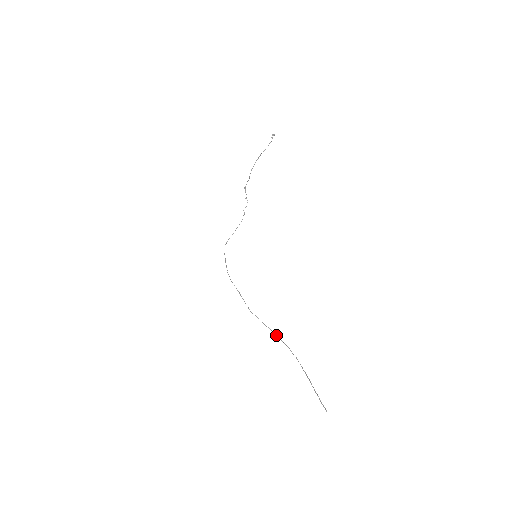
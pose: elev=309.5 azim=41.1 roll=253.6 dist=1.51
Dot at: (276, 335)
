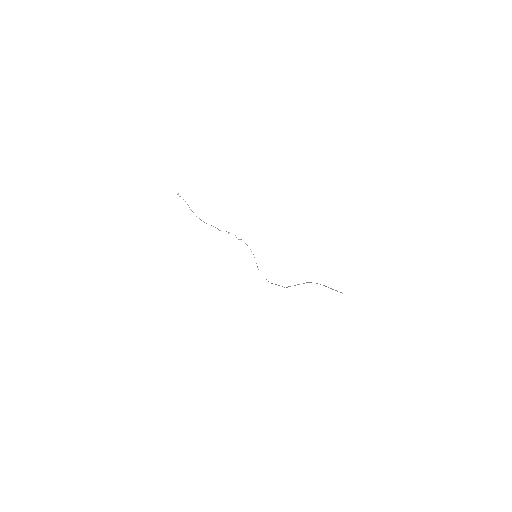
Dot at: occluded
